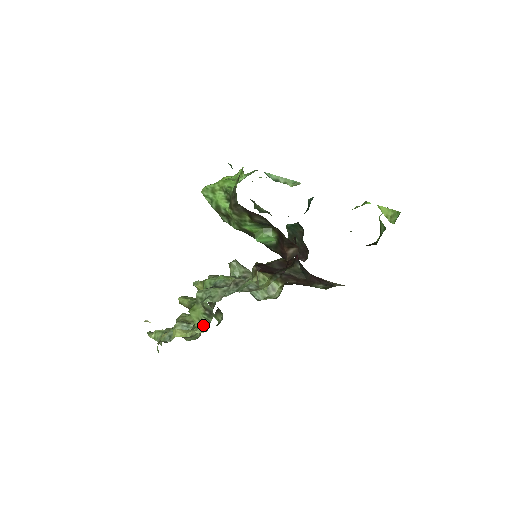
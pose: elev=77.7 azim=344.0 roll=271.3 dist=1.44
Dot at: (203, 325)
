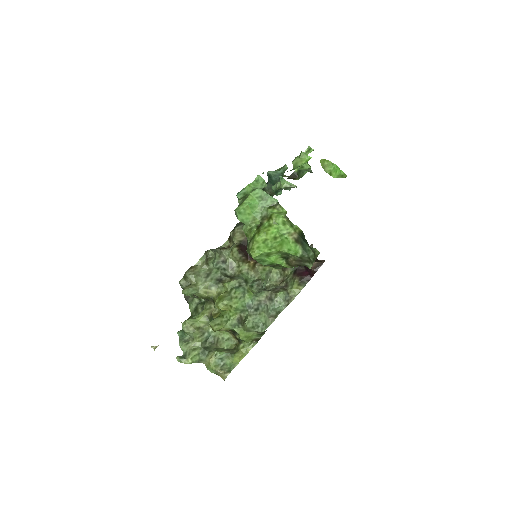
Dot at: (256, 341)
